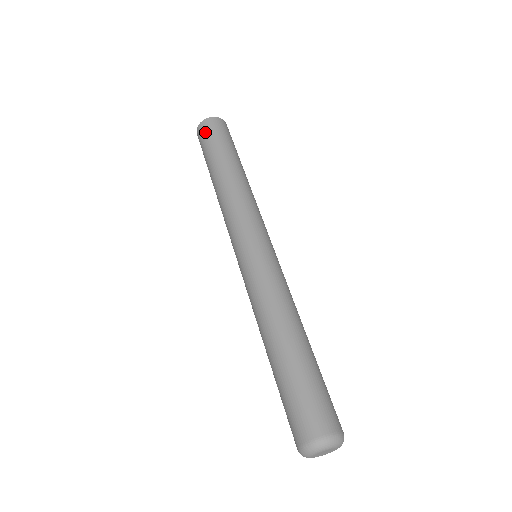
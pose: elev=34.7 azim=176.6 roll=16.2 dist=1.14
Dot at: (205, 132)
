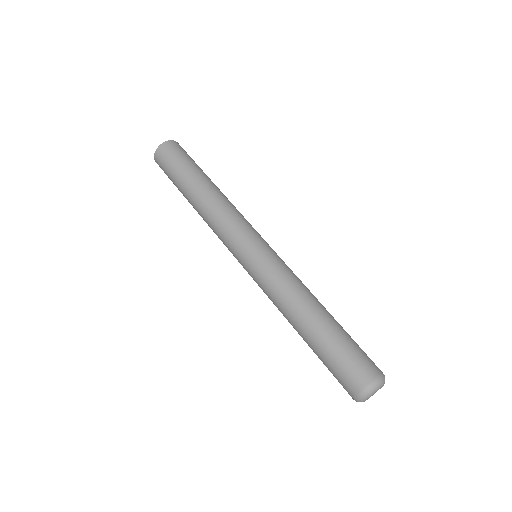
Dot at: (164, 158)
